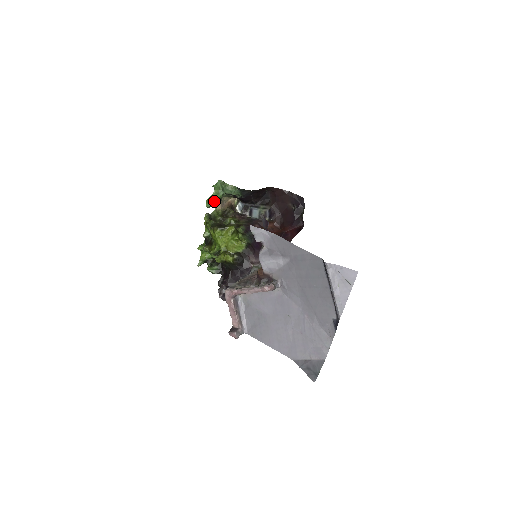
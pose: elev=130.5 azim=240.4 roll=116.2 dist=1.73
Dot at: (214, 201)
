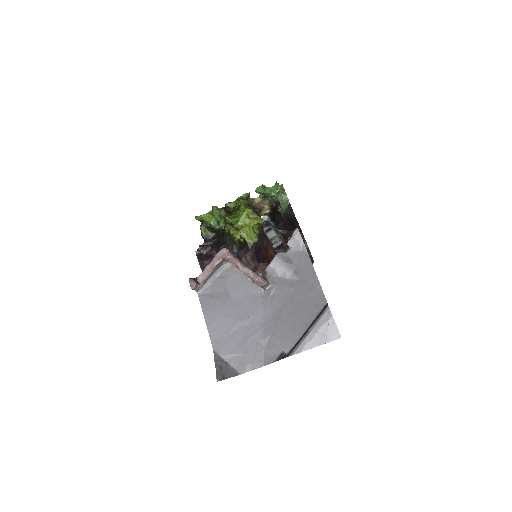
Dot at: (265, 192)
